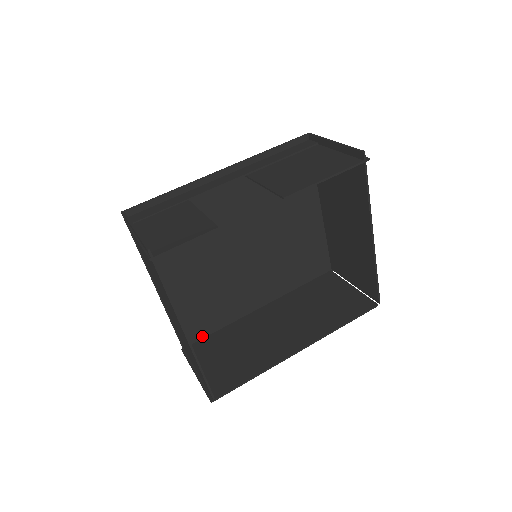
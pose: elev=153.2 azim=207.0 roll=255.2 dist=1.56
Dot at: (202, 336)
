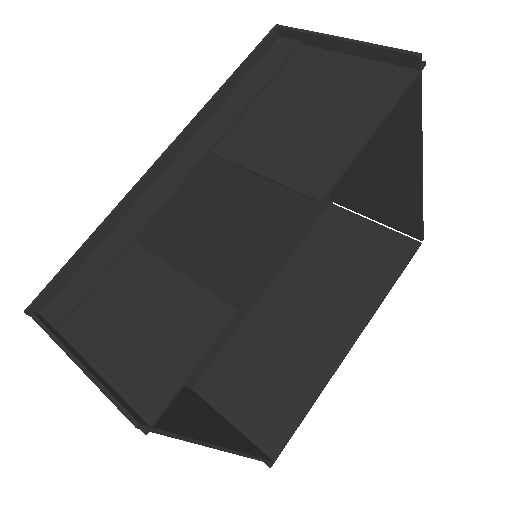
Dot at: (207, 365)
